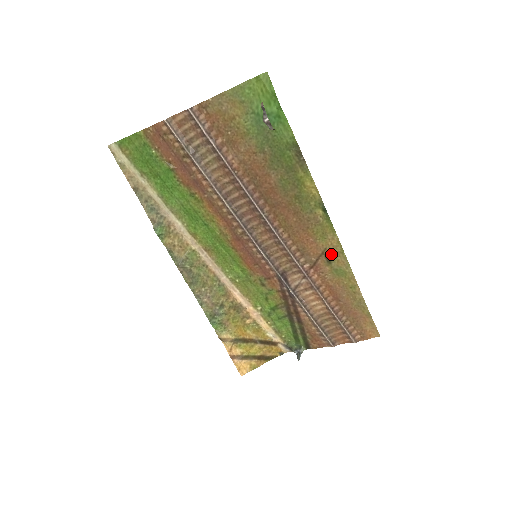
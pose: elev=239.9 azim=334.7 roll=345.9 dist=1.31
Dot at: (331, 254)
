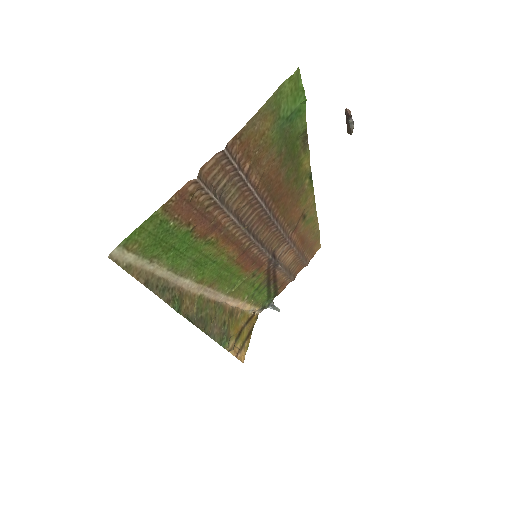
Dot at: (307, 211)
